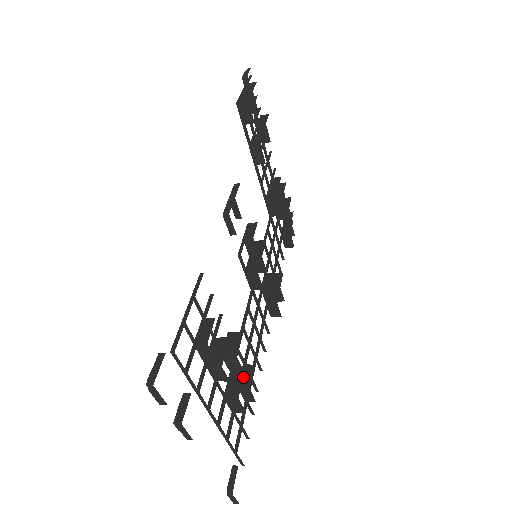
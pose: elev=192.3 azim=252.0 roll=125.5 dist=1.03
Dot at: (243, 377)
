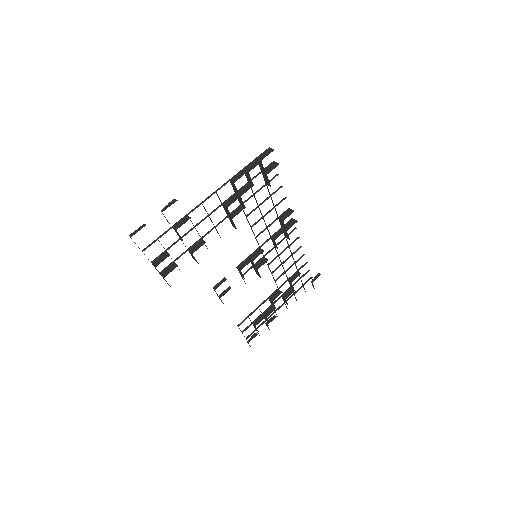
Dot at: (290, 285)
